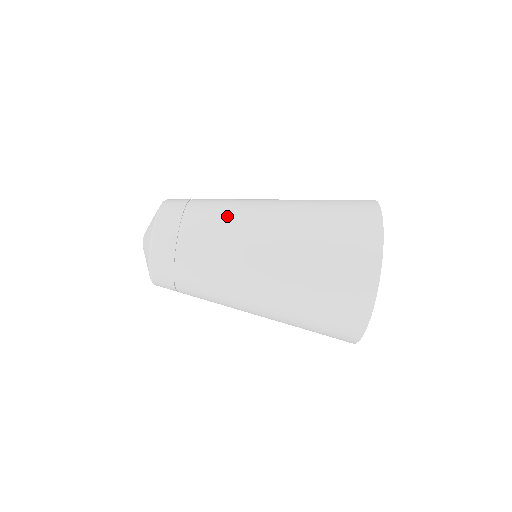
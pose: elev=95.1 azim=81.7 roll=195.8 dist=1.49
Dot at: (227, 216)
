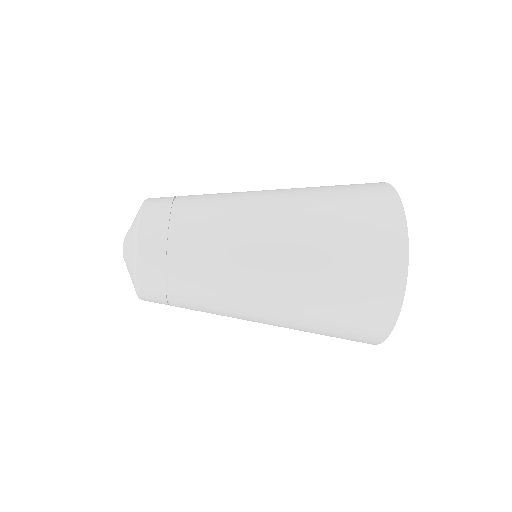
Dot at: (223, 219)
